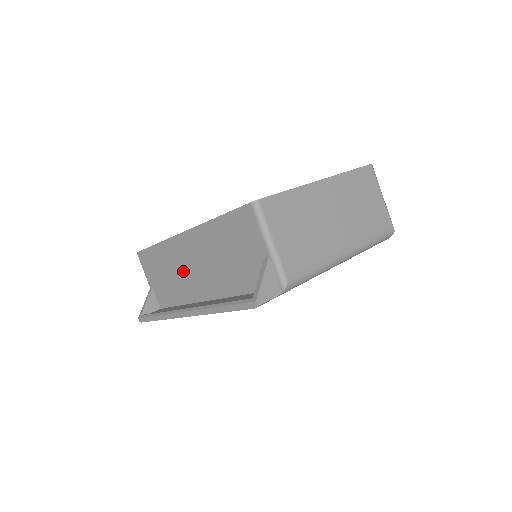
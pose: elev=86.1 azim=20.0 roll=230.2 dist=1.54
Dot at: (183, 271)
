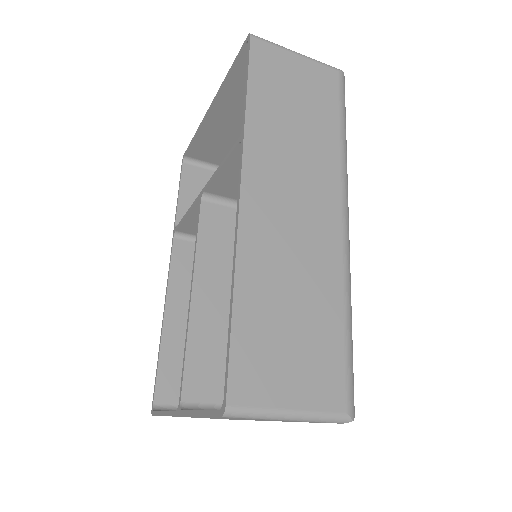
Dot at: occluded
